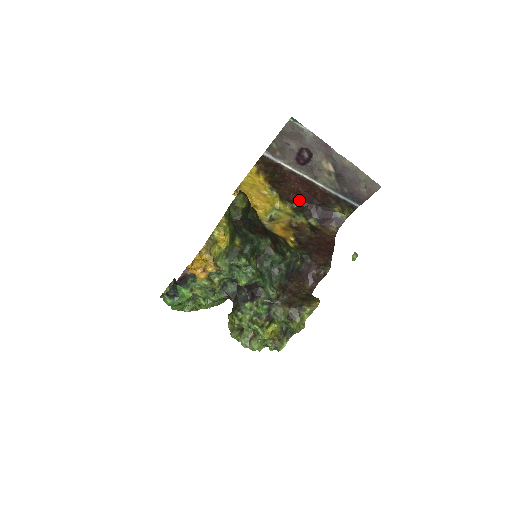
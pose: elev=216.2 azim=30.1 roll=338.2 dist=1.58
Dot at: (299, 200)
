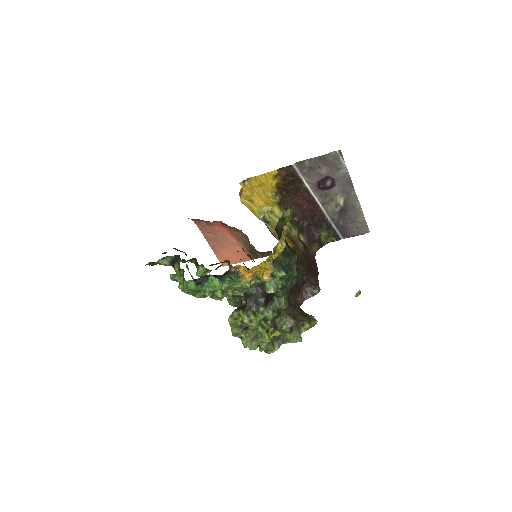
Dot at: (298, 214)
